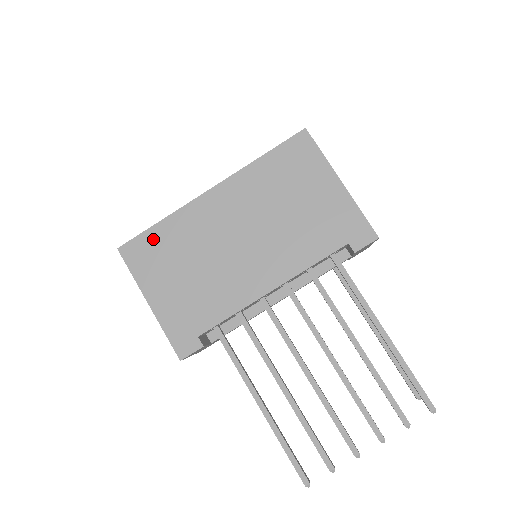
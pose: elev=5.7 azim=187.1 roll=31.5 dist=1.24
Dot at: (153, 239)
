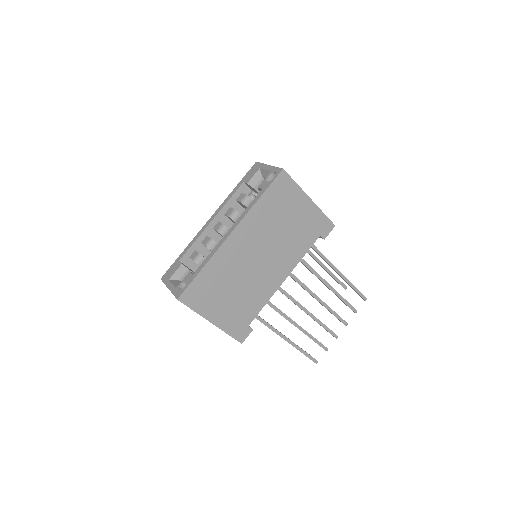
Dot at: (201, 282)
